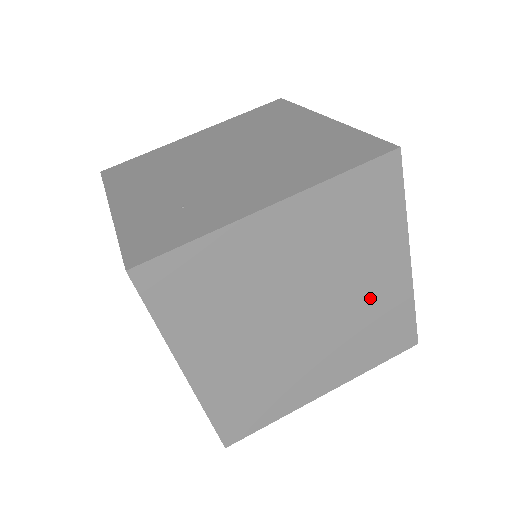
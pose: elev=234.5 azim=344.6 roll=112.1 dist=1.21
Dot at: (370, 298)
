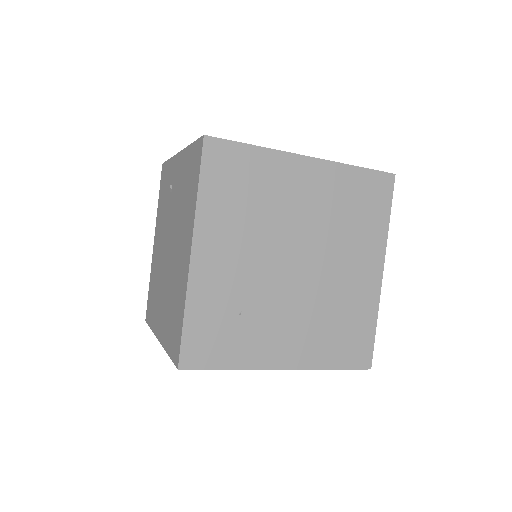
Dot at: occluded
